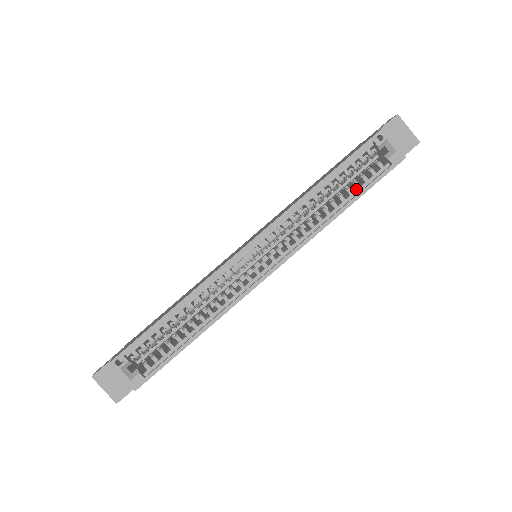
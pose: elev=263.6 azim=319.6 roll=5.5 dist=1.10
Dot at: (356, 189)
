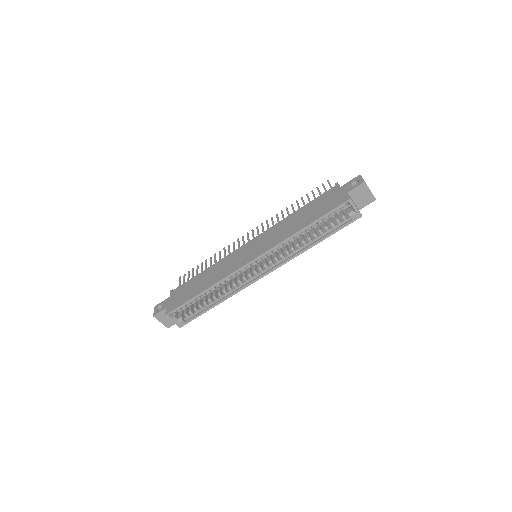
Dot at: (326, 230)
